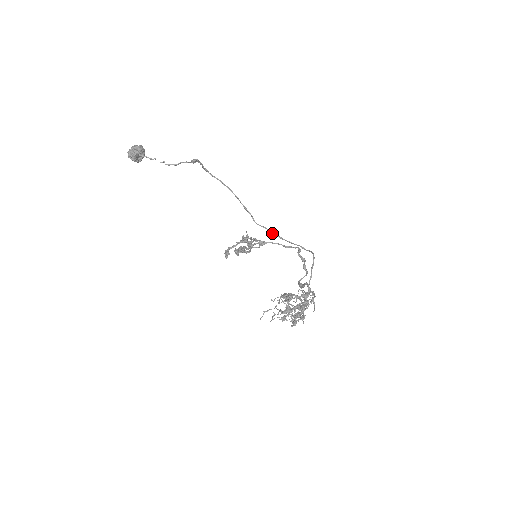
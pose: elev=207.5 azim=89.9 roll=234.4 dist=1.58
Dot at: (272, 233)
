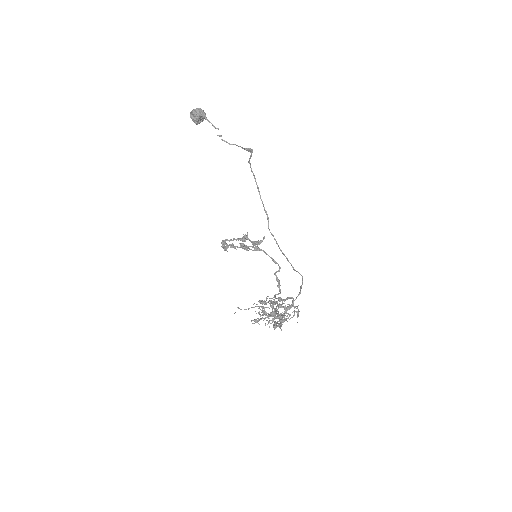
Dot at: (276, 243)
